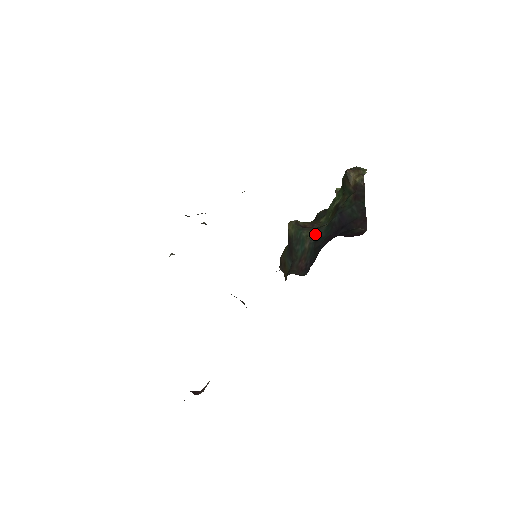
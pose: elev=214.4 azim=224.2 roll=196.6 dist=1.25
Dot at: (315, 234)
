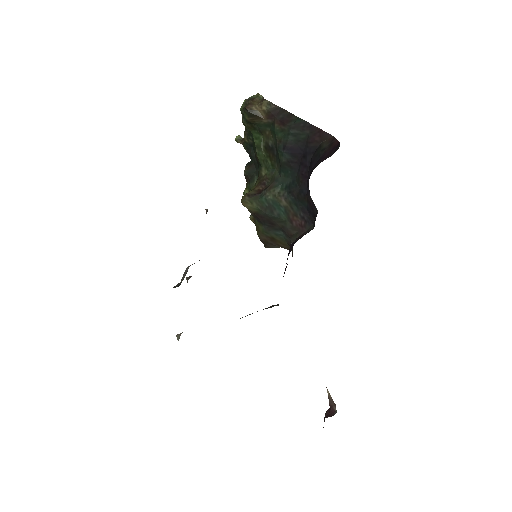
Dot at: (280, 187)
